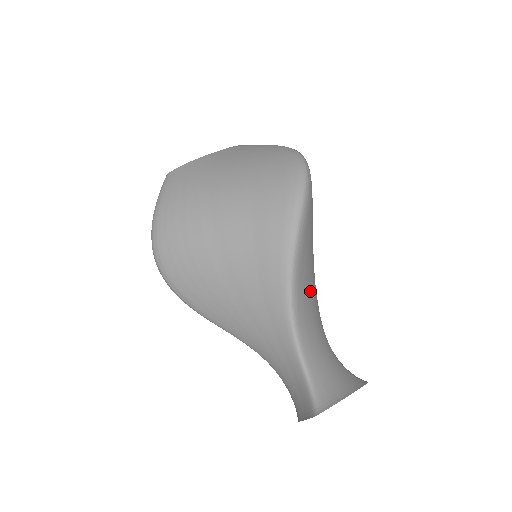
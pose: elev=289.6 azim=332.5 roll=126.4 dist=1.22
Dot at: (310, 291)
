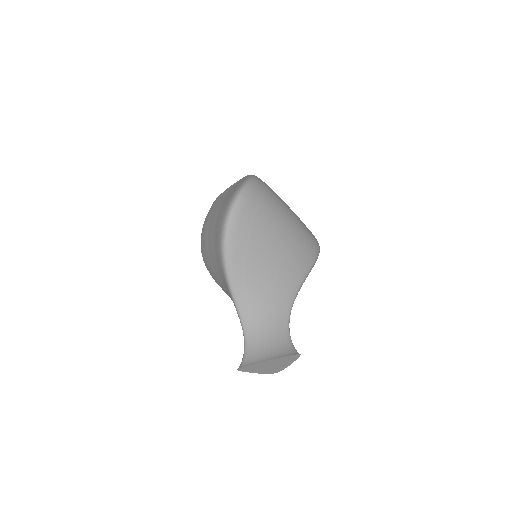
Dot at: (261, 284)
